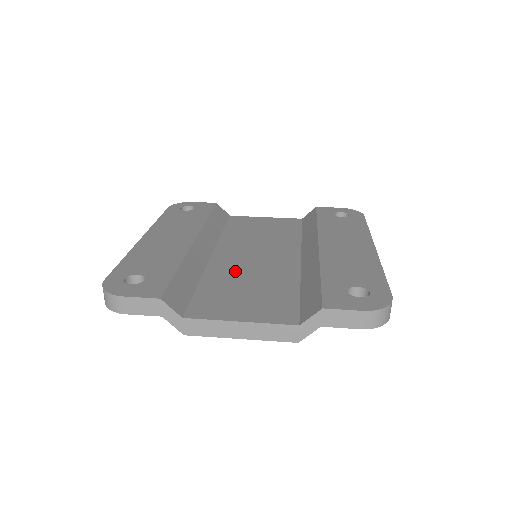
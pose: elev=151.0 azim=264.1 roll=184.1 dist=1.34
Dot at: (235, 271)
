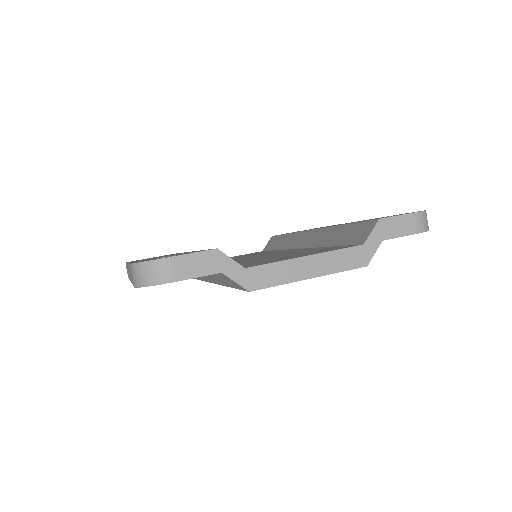
Dot at: (250, 260)
